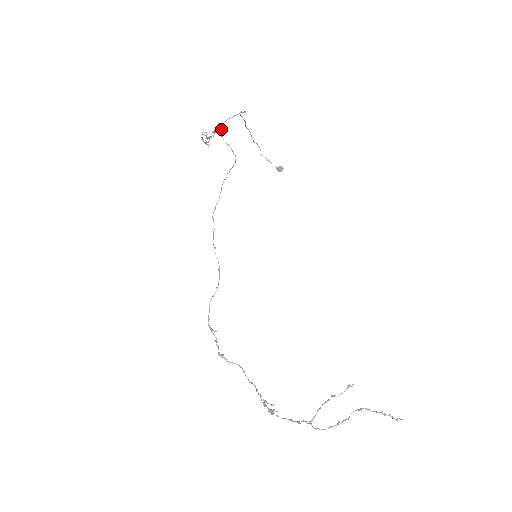
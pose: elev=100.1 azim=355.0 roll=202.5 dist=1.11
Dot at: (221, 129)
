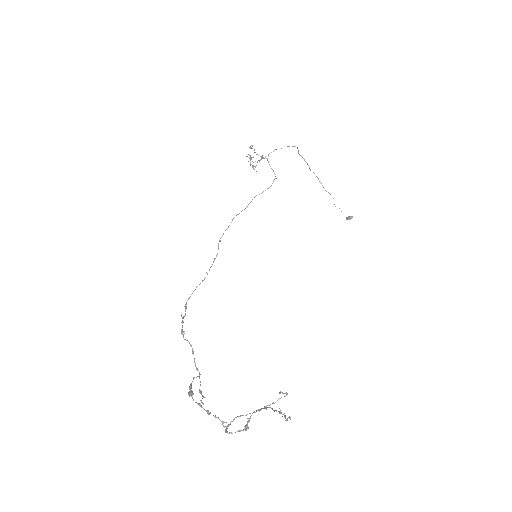
Dot at: (268, 156)
